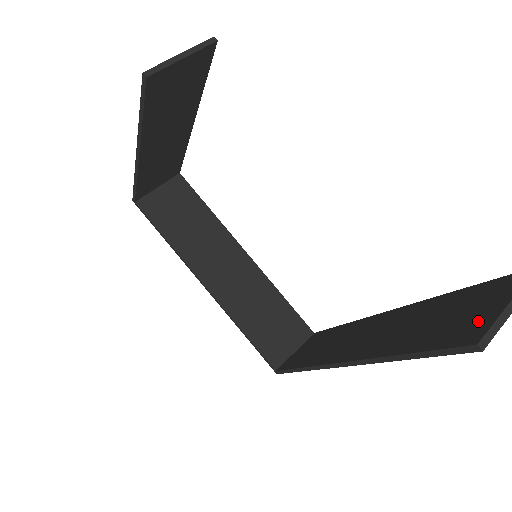
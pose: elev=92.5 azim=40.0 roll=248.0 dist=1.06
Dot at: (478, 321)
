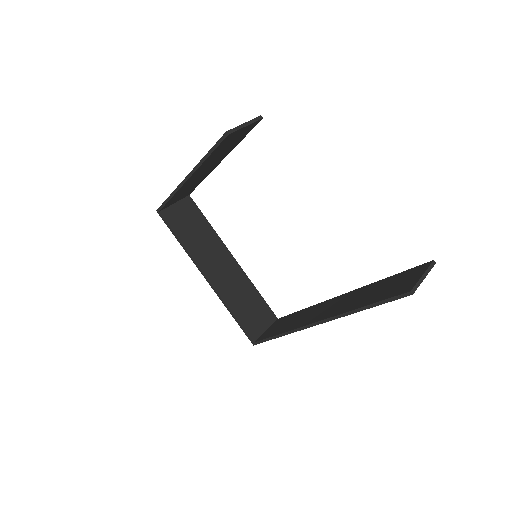
Dot at: (408, 284)
